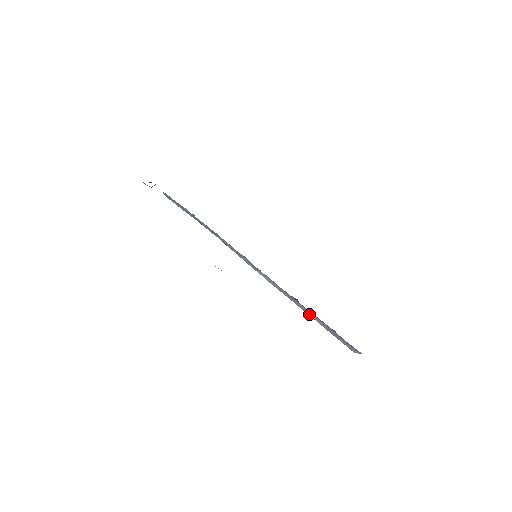
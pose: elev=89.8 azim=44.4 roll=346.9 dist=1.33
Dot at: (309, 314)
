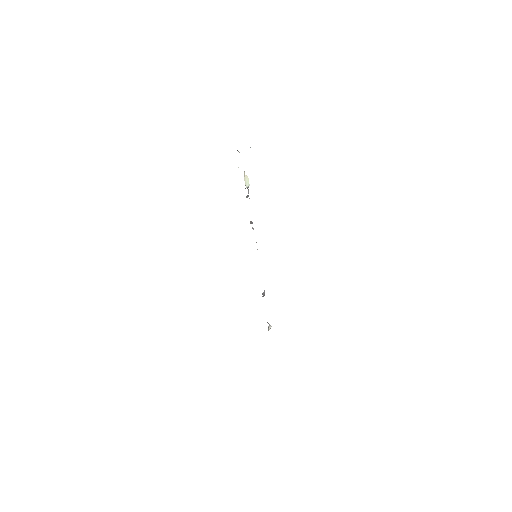
Dot at: occluded
